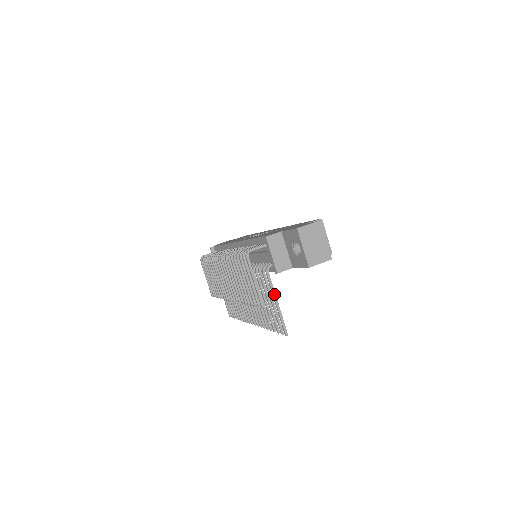
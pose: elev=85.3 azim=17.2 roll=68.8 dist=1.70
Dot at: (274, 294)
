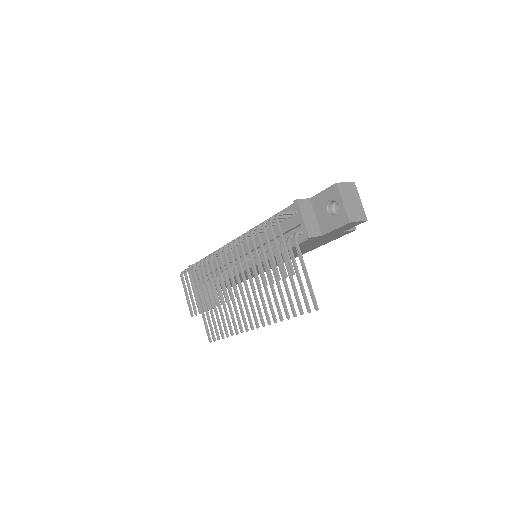
Dot at: (303, 263)
